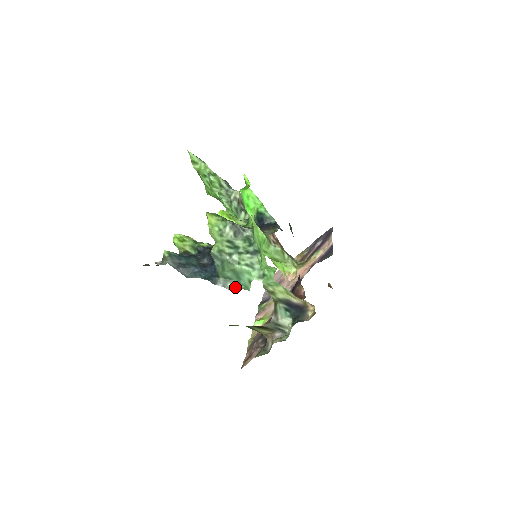
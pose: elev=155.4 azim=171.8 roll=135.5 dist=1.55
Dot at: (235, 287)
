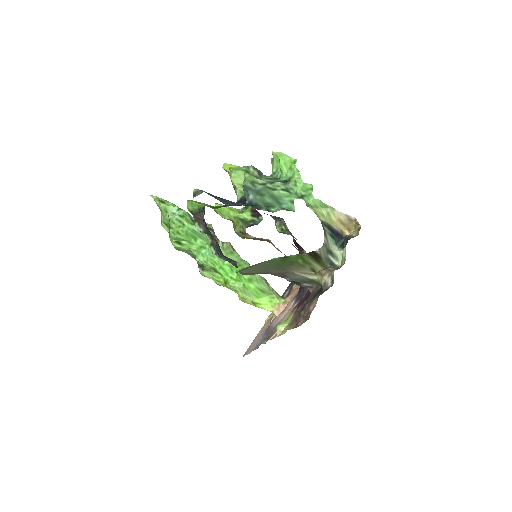
Dot at: (279, 210)
